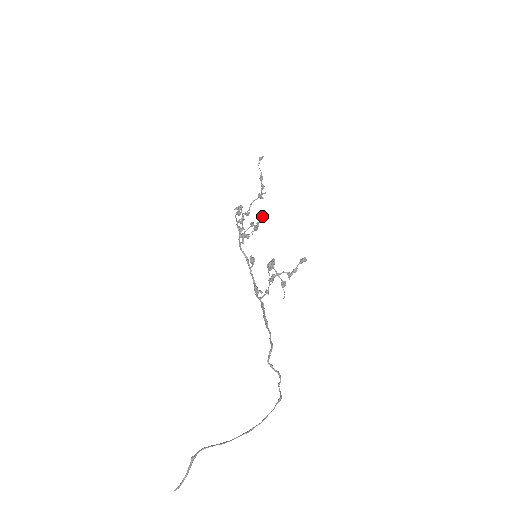
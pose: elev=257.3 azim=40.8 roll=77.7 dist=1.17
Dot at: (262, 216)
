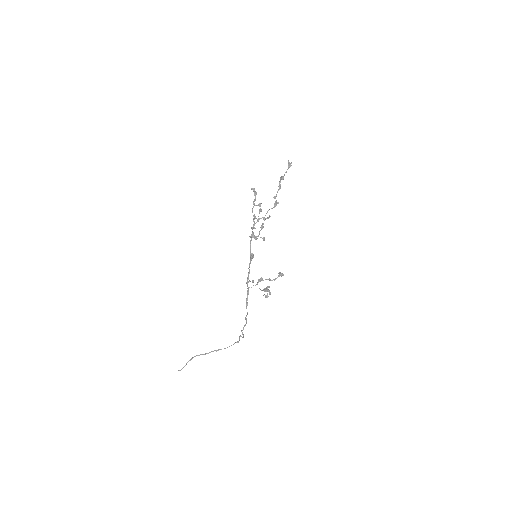
Dot at: occluded
